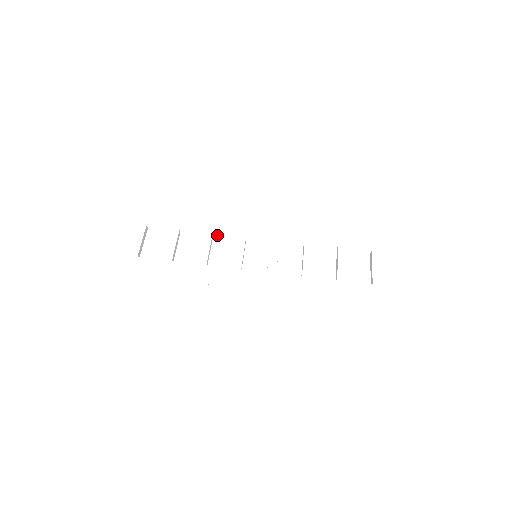
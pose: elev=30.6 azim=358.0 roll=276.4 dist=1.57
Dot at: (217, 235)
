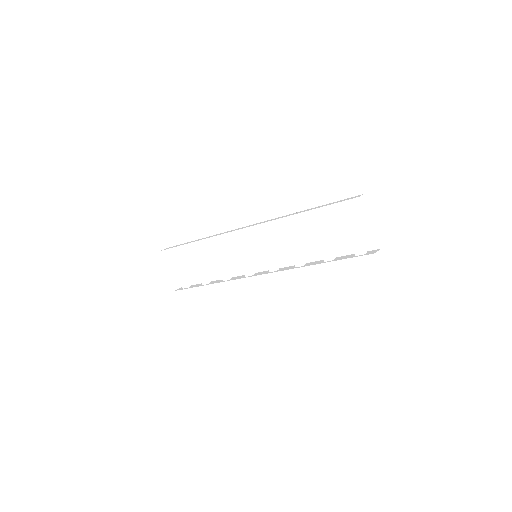
Dot at: occluded
